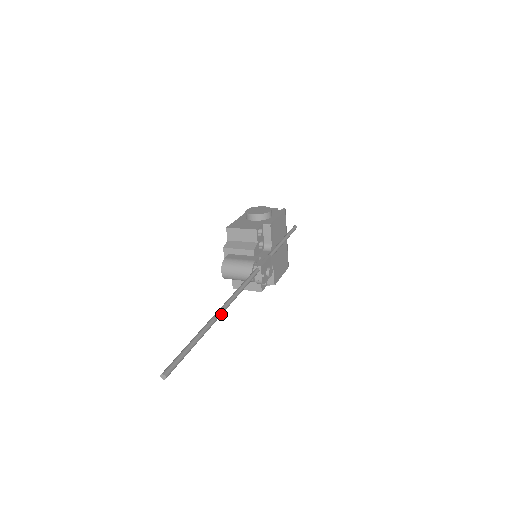
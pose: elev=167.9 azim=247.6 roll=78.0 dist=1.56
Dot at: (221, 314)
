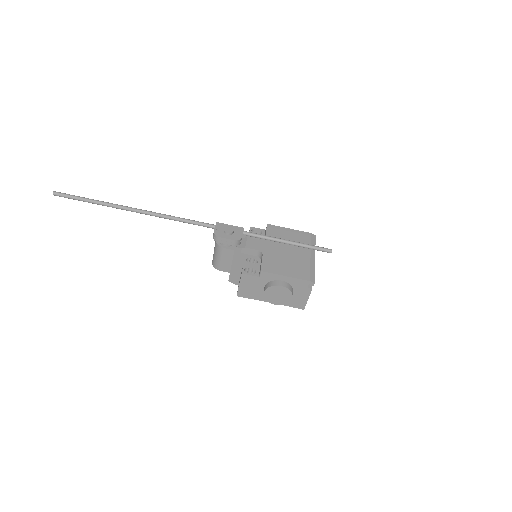
Dot at: (134, 209)
